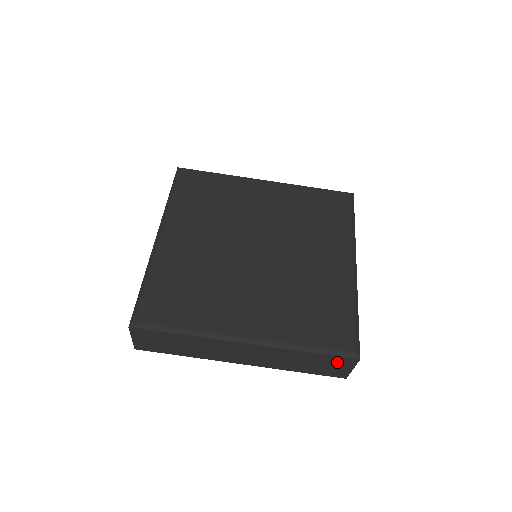
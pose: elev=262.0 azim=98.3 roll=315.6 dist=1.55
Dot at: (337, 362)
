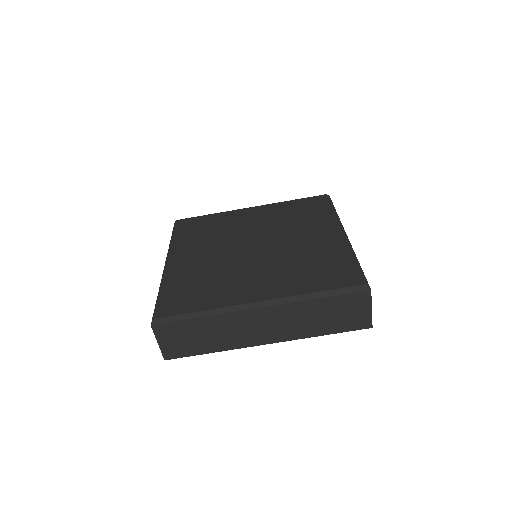
Dot at: (352, 303)
